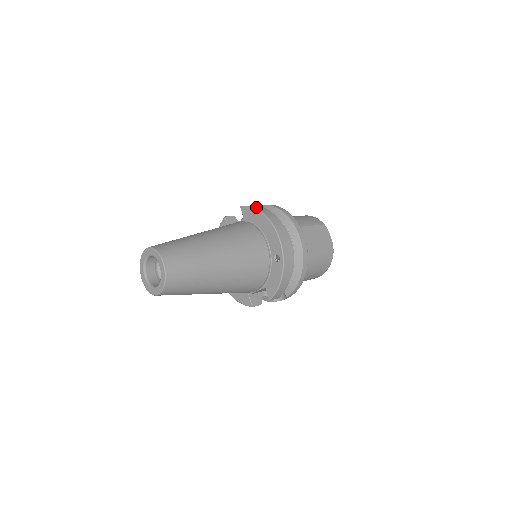
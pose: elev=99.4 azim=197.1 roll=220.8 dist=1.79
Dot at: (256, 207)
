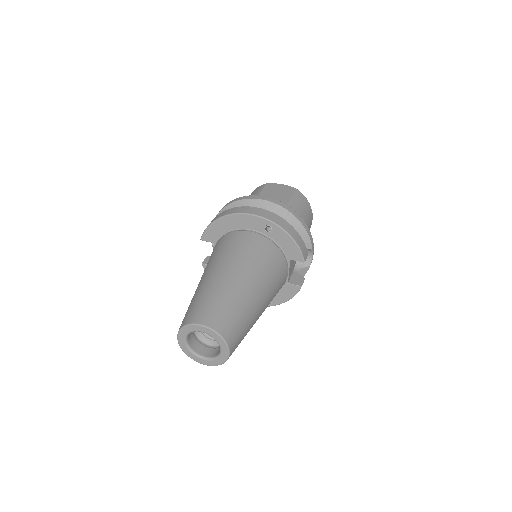
Dot at: (210, 223)
